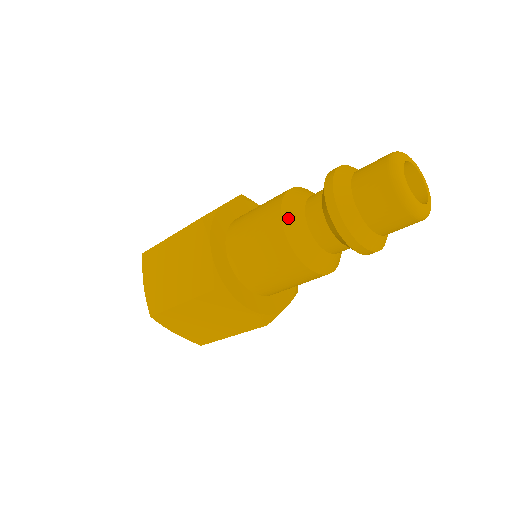
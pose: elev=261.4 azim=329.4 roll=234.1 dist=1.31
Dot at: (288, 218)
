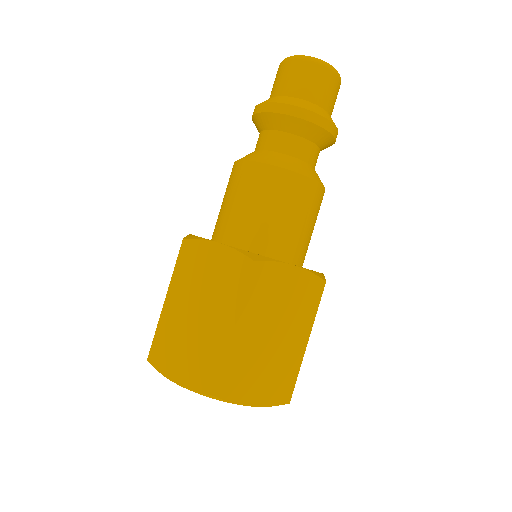
Dot at: (256, 158)
